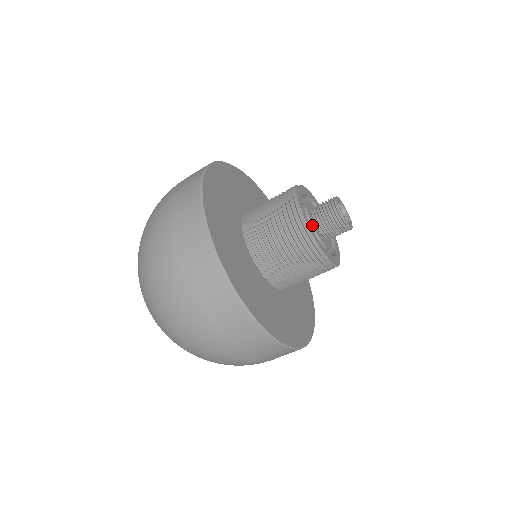
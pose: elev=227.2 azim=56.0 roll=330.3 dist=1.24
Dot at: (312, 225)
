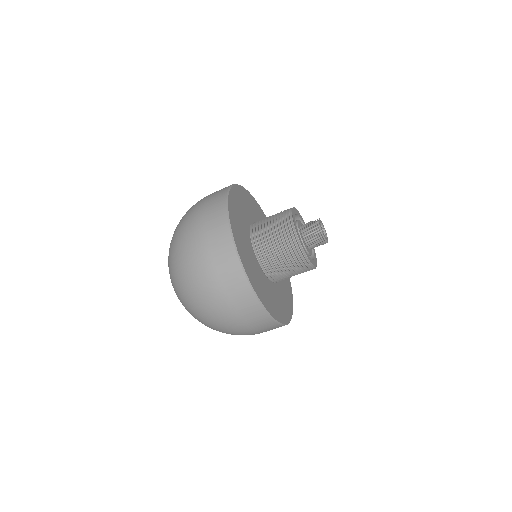
Dot at: (308, 252)
